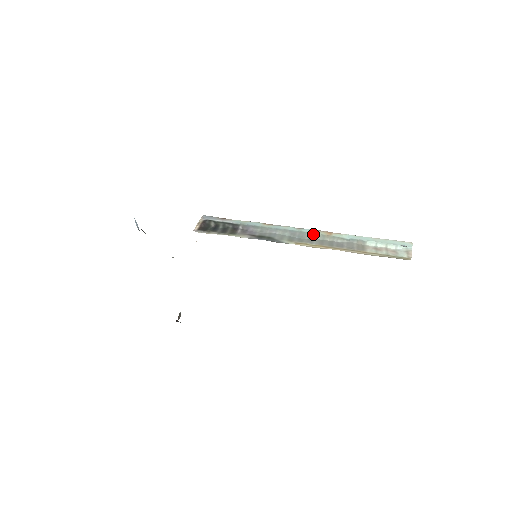
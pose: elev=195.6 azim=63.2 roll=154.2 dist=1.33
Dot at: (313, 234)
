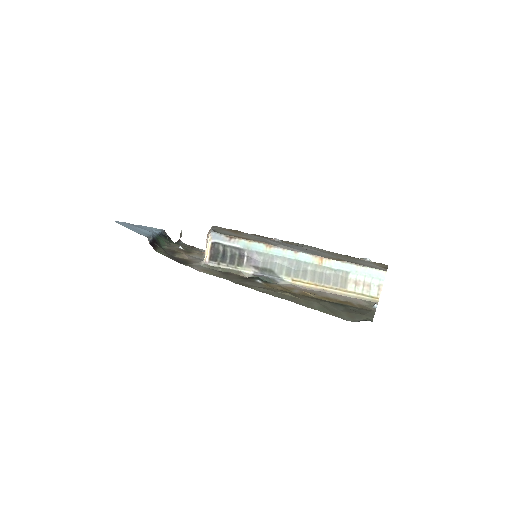
Dot at: (307, 264)
